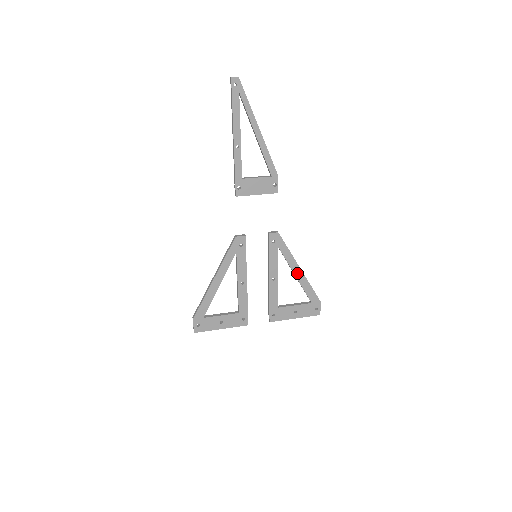
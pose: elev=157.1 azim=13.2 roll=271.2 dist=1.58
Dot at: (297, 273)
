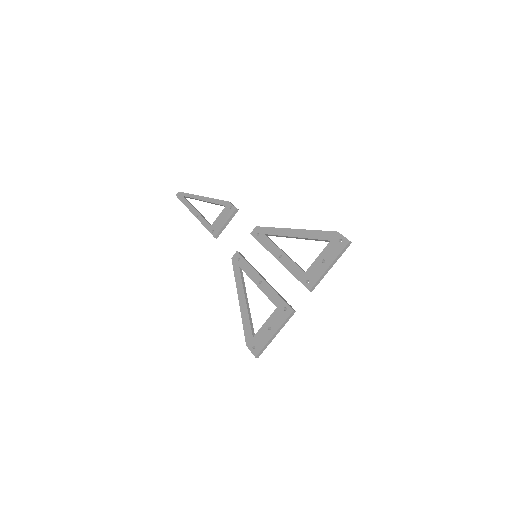
Dot at: (294, 234)
